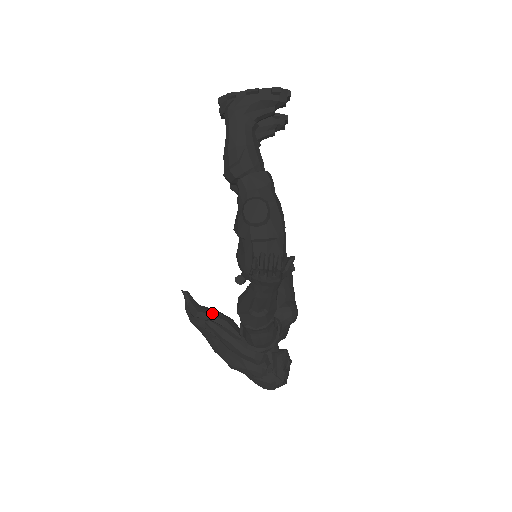
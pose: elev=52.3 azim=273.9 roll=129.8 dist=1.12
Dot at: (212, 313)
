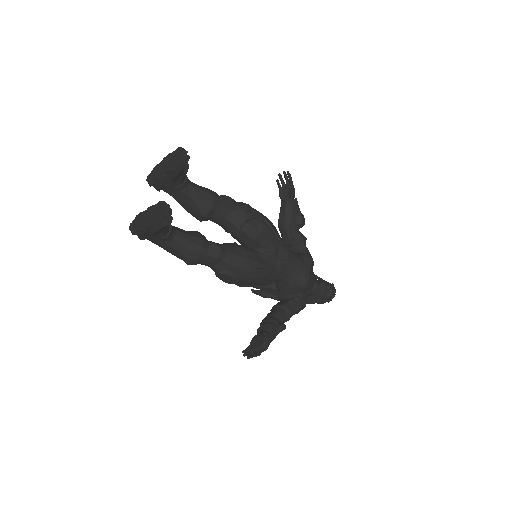
Dot at: (260, 286)
